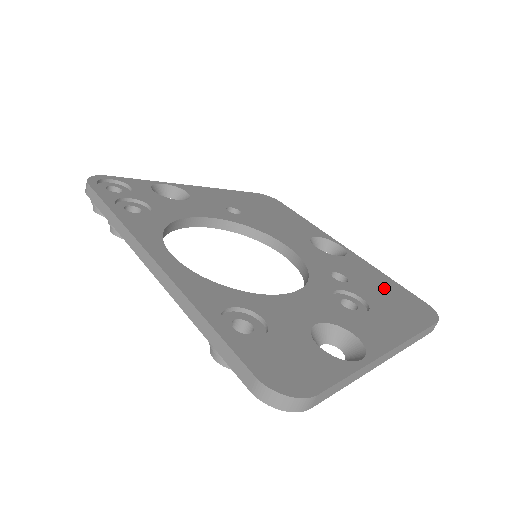
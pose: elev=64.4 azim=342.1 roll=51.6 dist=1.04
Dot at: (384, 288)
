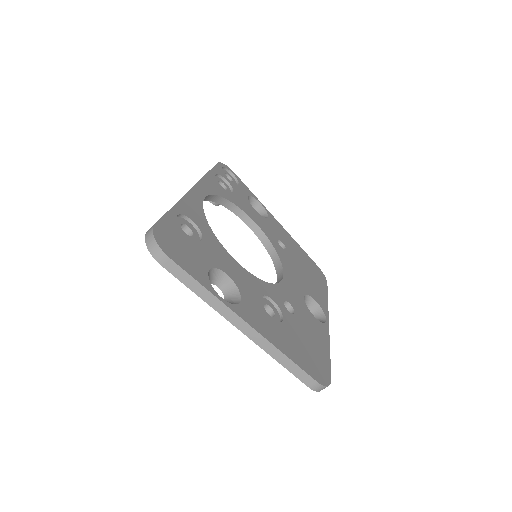
Dot at: (312, 343)
